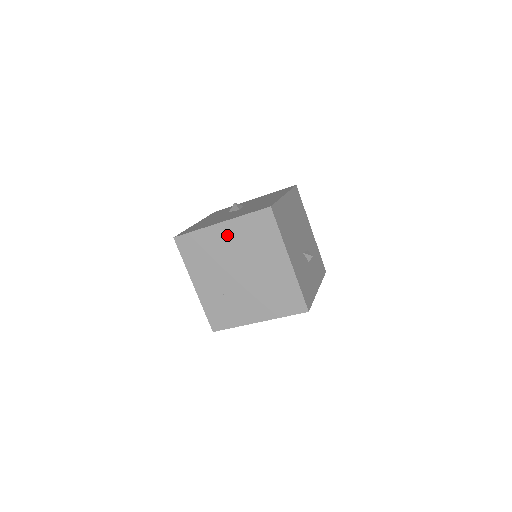
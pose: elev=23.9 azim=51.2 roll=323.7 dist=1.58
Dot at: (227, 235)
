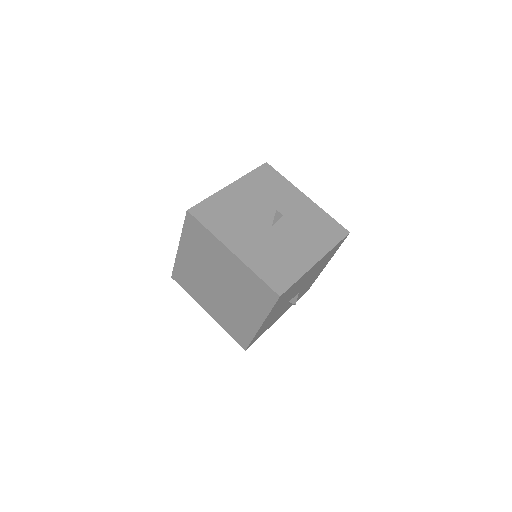
Dot at: (230, 263)
